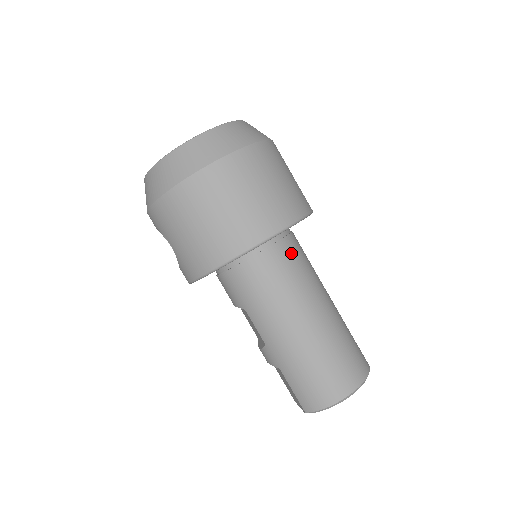
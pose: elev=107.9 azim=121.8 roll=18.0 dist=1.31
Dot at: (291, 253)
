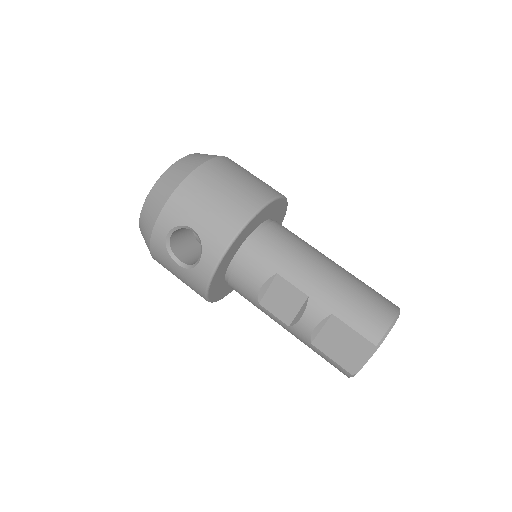
Dot at: occluded
